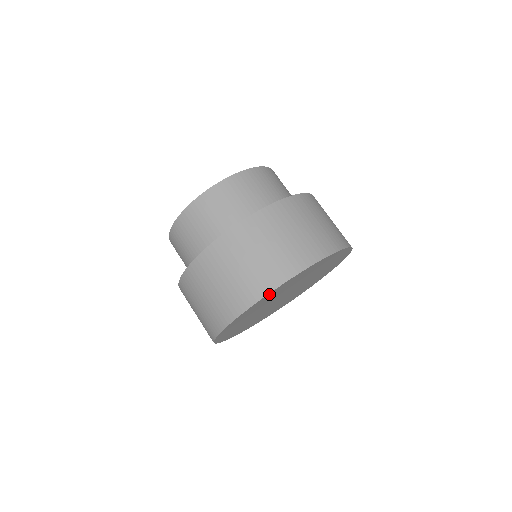
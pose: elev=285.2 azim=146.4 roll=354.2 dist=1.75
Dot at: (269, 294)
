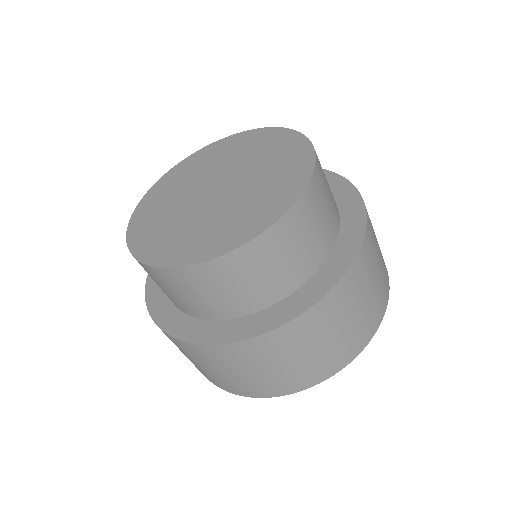
Dot at: occluded
